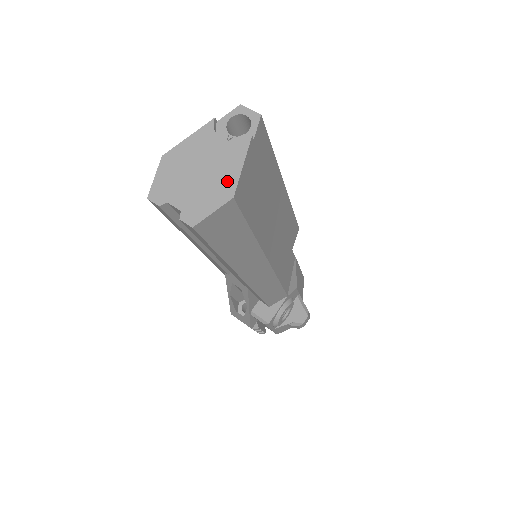
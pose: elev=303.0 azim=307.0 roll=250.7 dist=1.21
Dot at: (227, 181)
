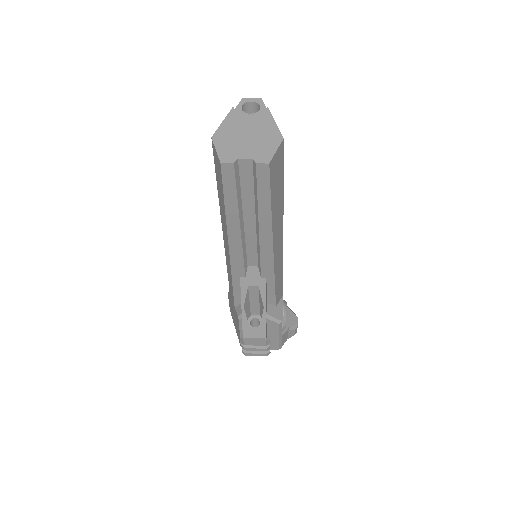
Dot at: (272, 132)
